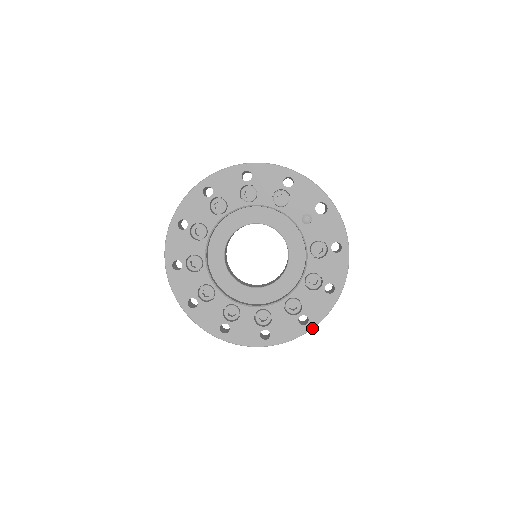
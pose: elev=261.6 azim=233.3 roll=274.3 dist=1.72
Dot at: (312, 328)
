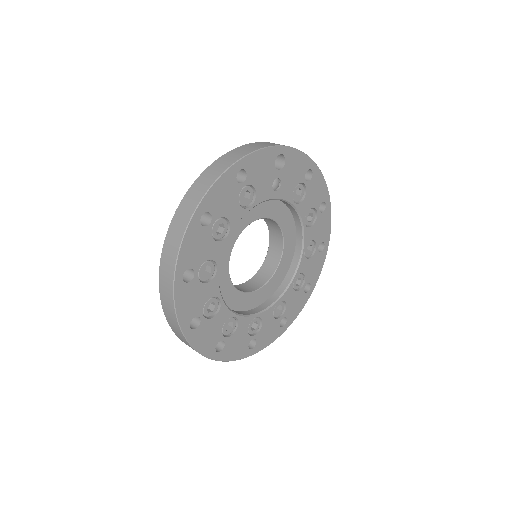
Dot at: occluded
